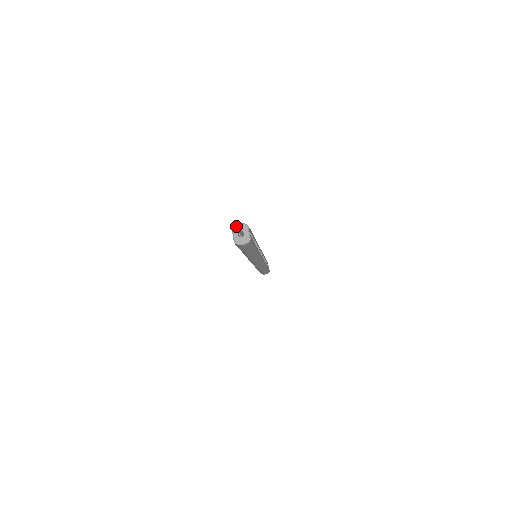
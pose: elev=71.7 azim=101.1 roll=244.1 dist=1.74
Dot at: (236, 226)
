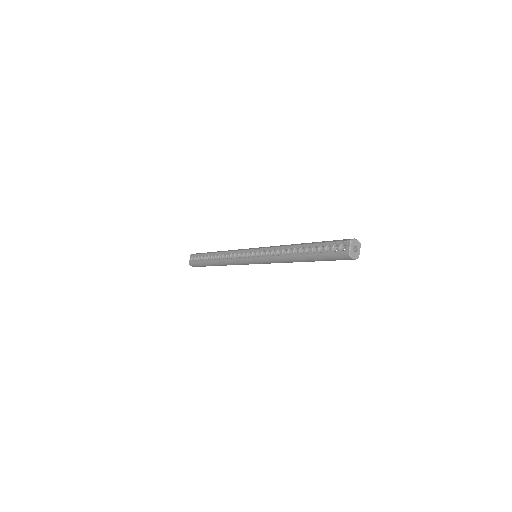
Dot at: (355, 240)
